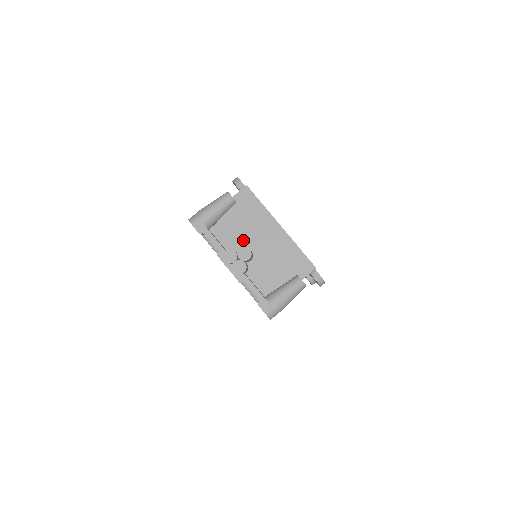
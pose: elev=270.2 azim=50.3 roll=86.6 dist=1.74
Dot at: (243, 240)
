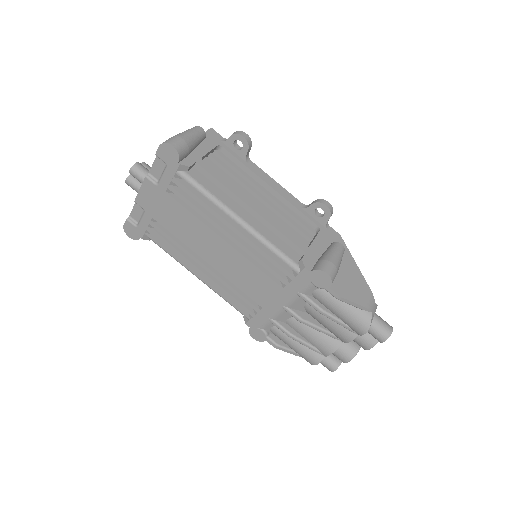
Dot at: occluded
